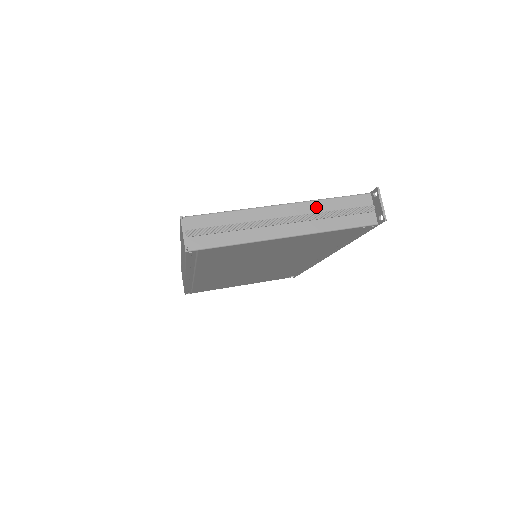
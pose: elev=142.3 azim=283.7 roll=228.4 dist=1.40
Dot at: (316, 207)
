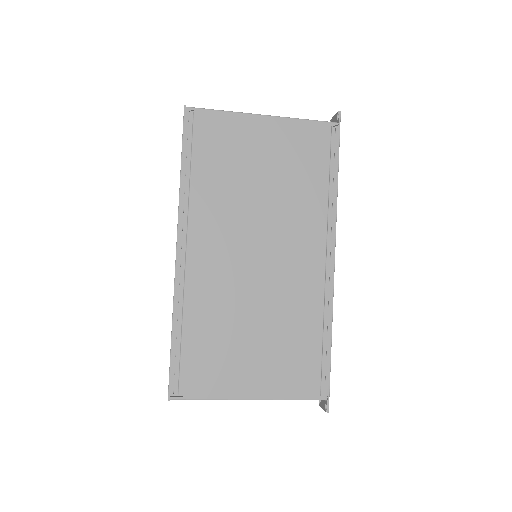
Dot at: occluded
